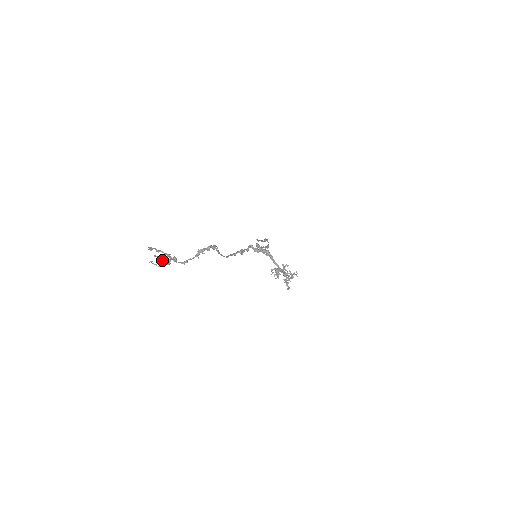
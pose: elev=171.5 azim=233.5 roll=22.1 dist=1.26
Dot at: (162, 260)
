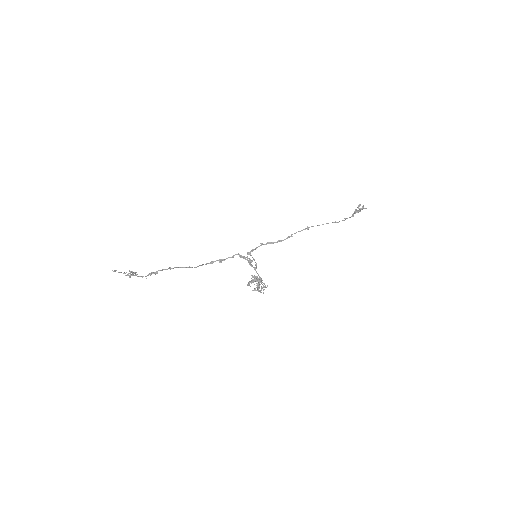
Dot at: (132, 272)
